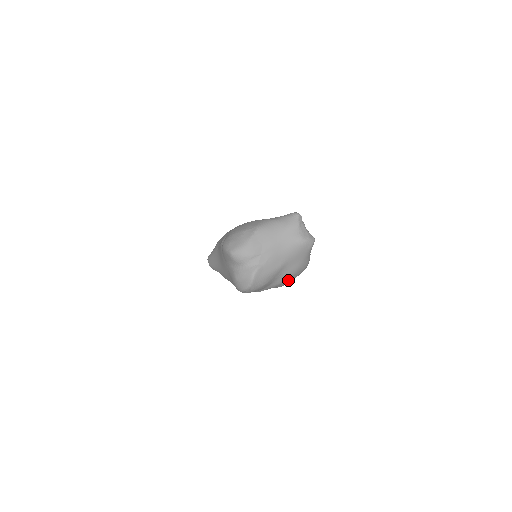
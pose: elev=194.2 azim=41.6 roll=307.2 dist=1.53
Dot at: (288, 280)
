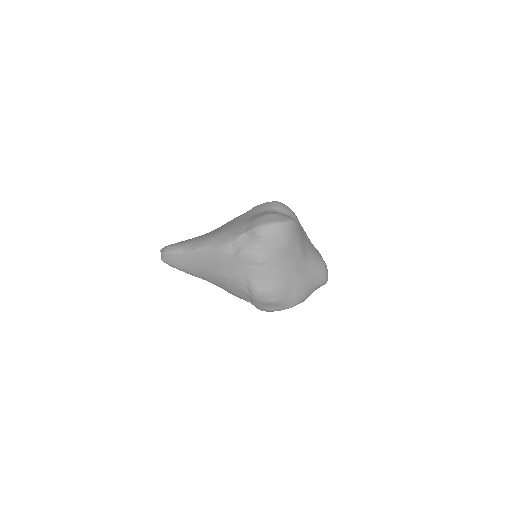
Dot at: (286, 285)
